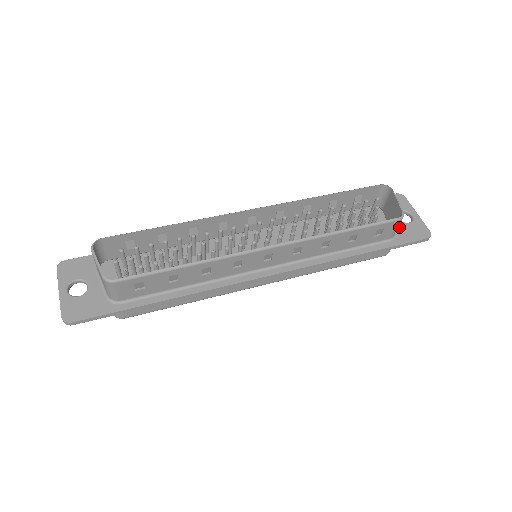
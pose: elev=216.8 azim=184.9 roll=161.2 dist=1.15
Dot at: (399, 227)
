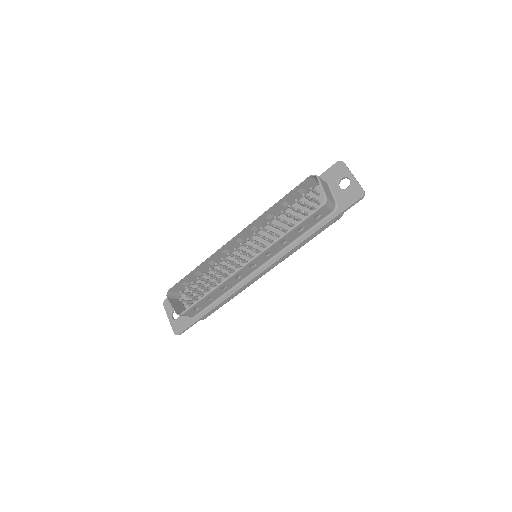
Dot at: (339, 196)
